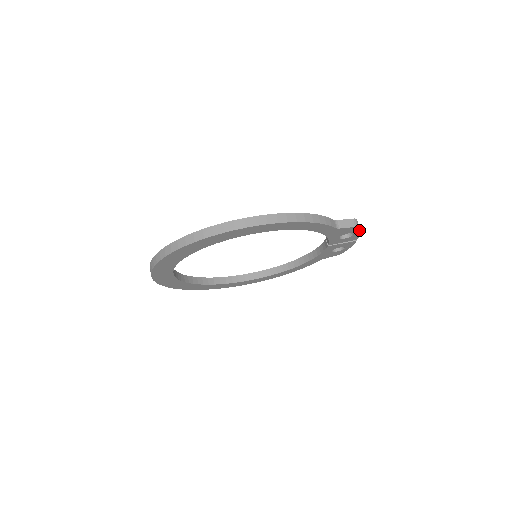
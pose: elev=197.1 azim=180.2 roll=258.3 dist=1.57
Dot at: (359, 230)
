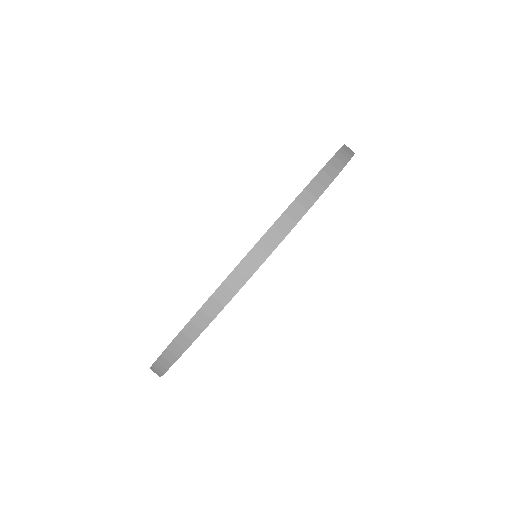
Dot at: occluded
